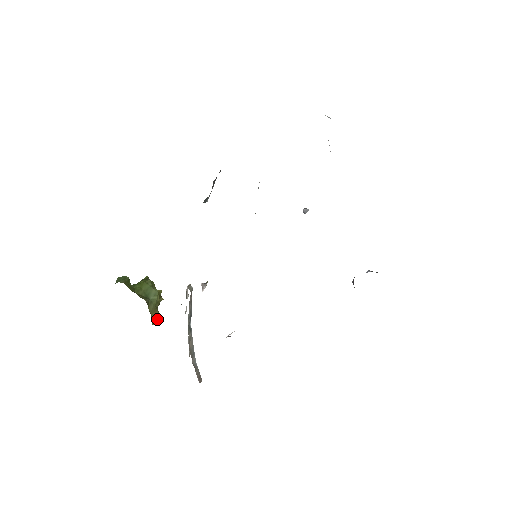
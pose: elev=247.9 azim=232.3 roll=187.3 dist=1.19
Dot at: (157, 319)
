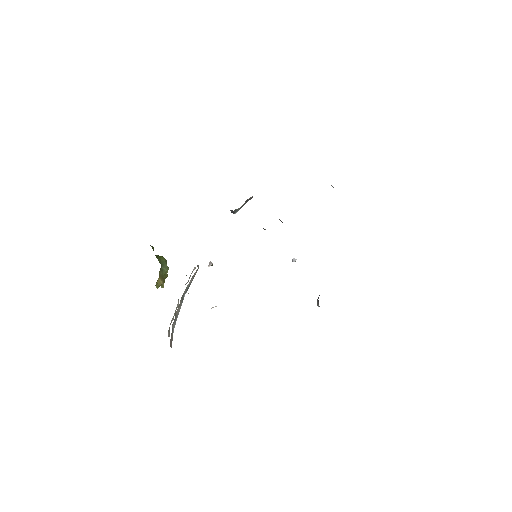
Dot at: (159, 286)
